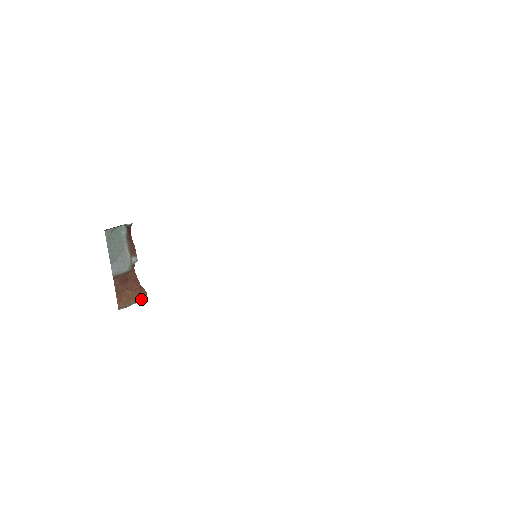
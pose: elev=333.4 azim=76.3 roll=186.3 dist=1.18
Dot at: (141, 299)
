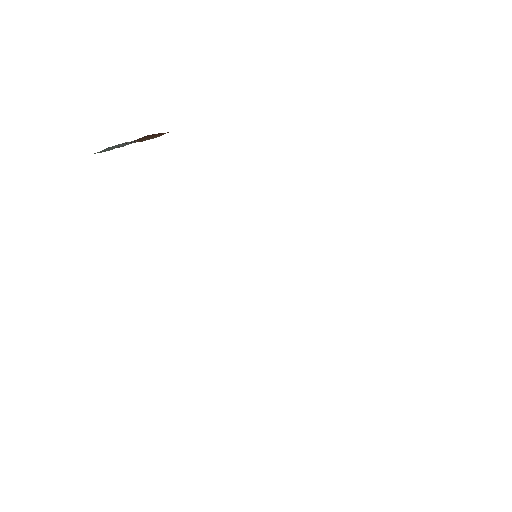
Dot at: occluded
